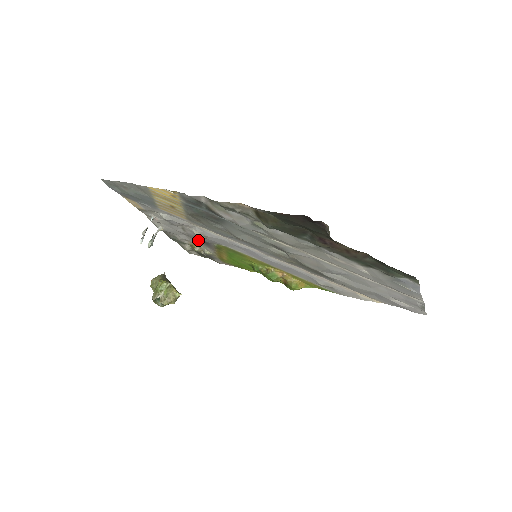
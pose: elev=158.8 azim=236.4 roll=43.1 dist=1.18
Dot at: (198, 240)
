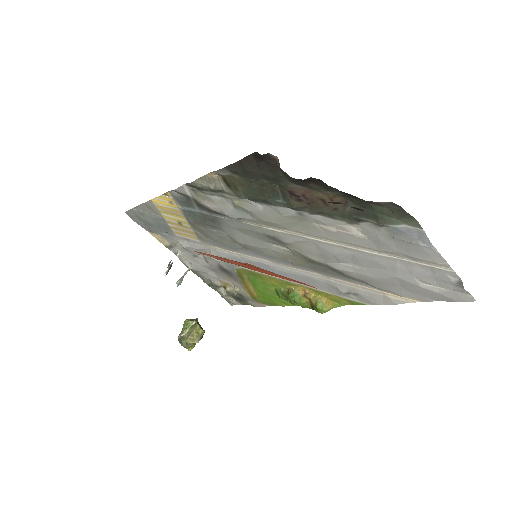
Dot at: (223, 272)
